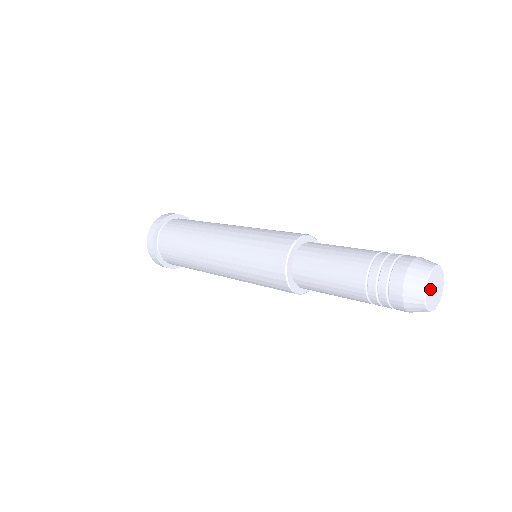
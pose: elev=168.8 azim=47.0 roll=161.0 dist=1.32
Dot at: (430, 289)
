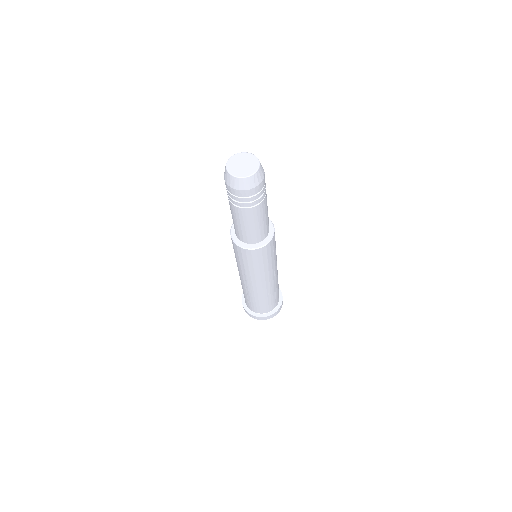
Dot at: (235, 168)
